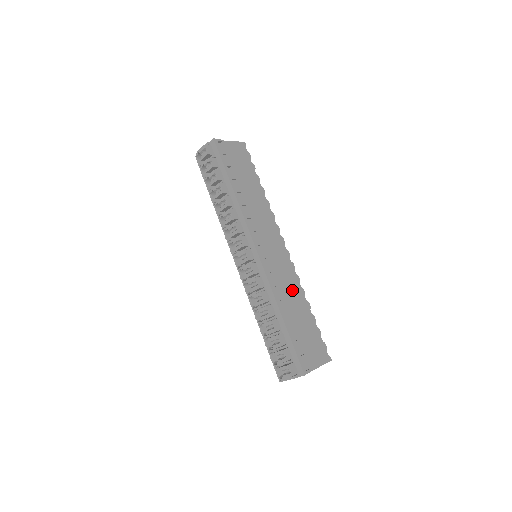
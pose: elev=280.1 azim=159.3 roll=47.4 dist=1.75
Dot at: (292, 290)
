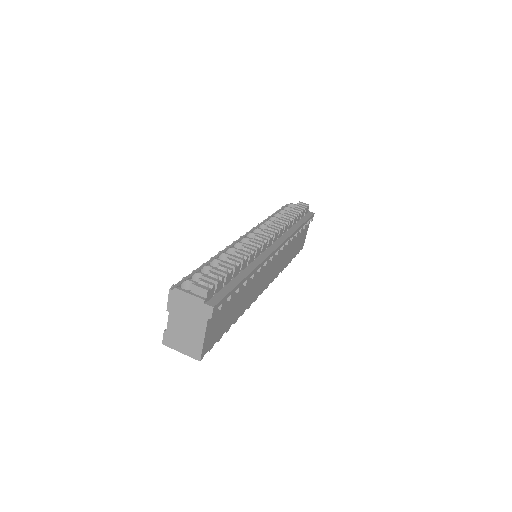
Dot at: (249, 295)
